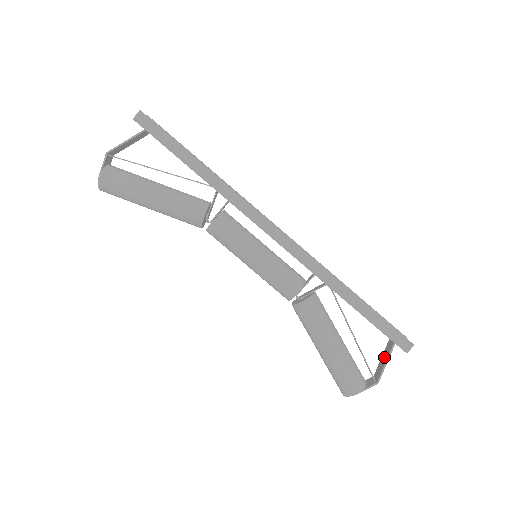
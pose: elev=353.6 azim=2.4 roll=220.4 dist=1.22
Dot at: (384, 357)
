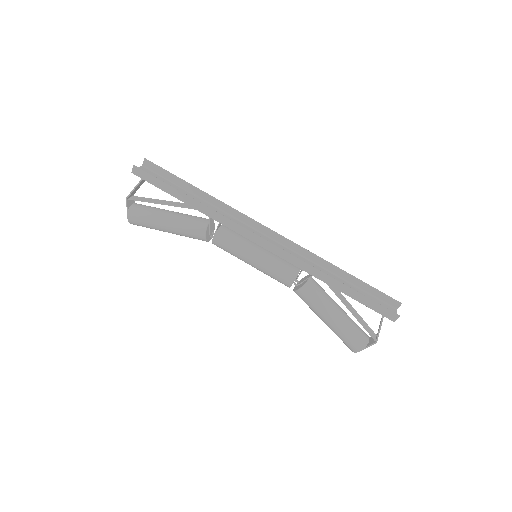
Dot at: (380, 322)
